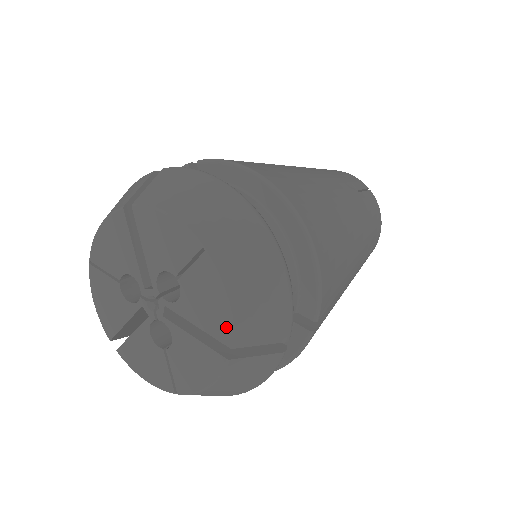
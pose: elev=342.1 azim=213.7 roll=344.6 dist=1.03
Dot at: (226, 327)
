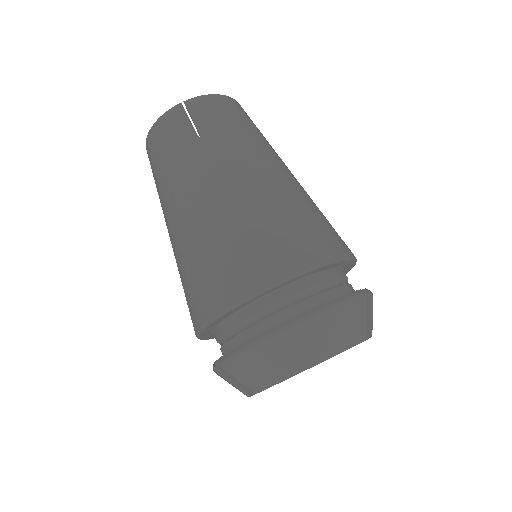
Dot at: occluded
